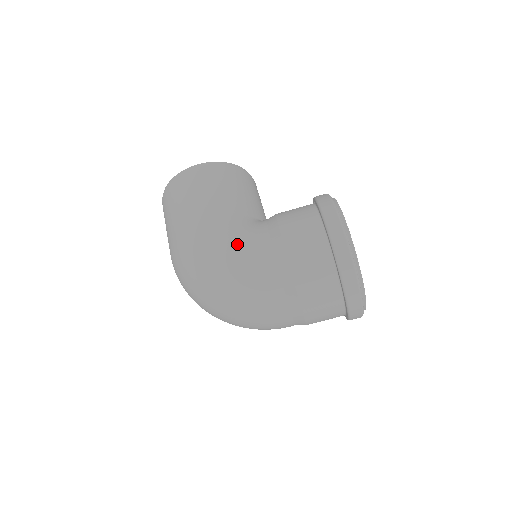
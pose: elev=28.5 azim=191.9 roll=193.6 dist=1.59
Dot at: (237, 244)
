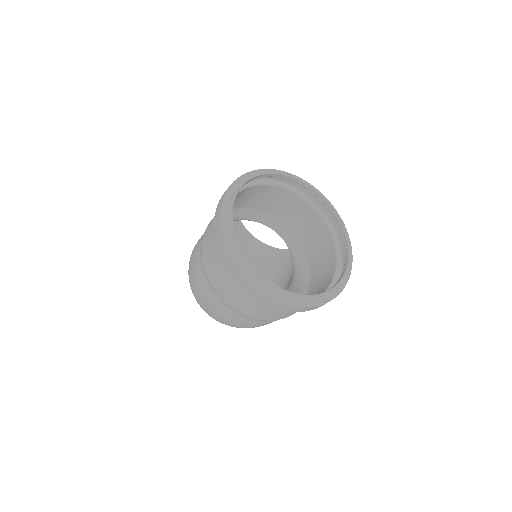
Dot at: (202, 235)
